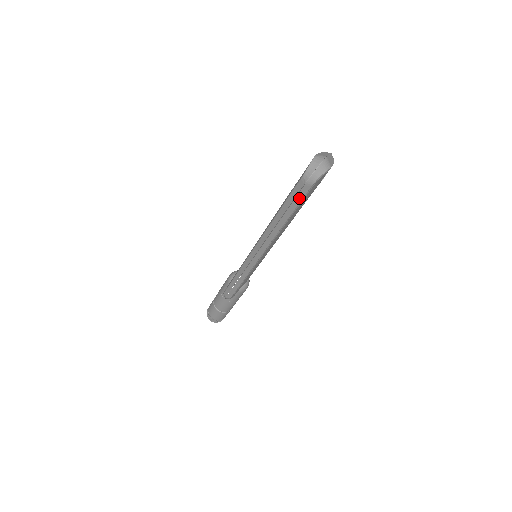
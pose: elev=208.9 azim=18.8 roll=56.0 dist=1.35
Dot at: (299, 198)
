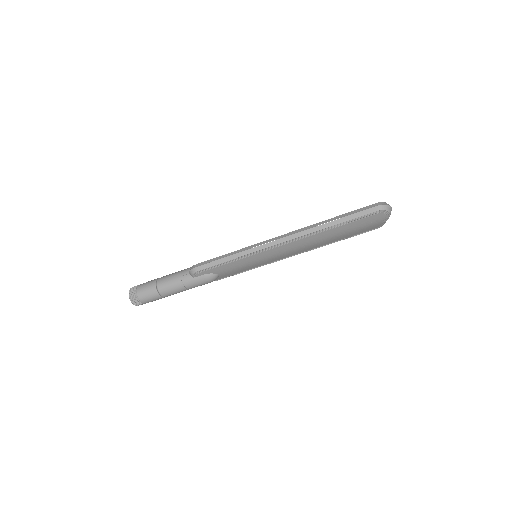
Dot at: (361, 214)
